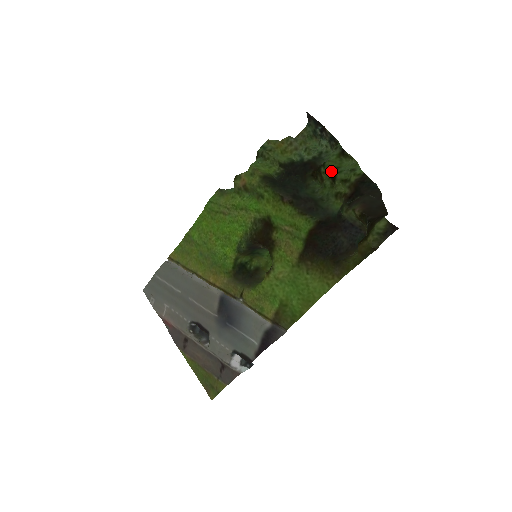
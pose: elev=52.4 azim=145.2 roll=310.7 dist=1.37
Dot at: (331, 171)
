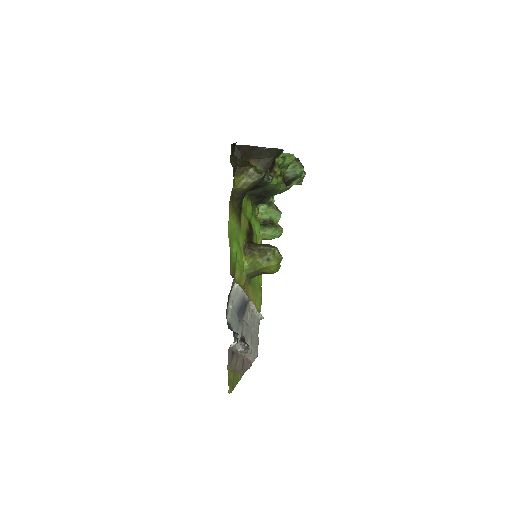
Dot at: (280, 171)
